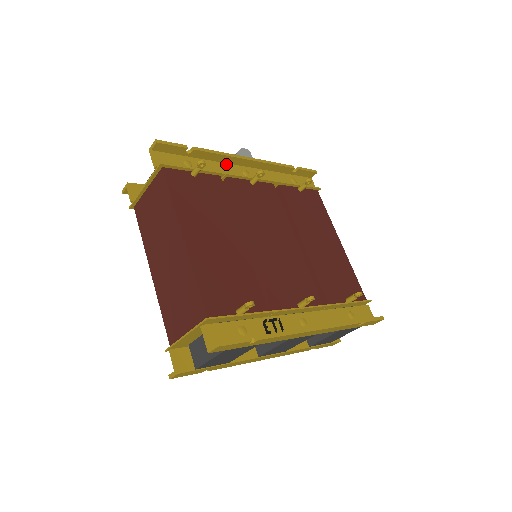
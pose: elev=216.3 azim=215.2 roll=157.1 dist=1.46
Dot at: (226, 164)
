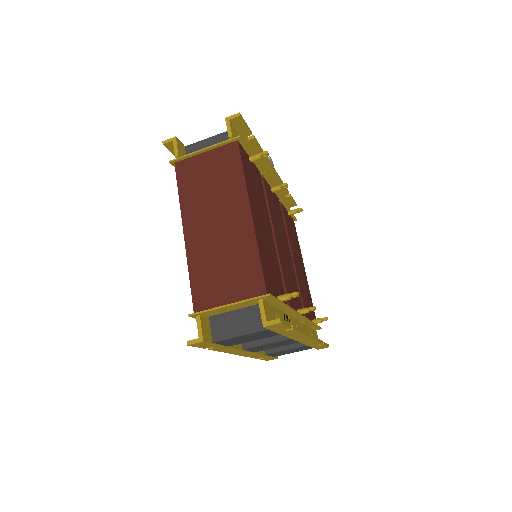
Dot at: occluded
